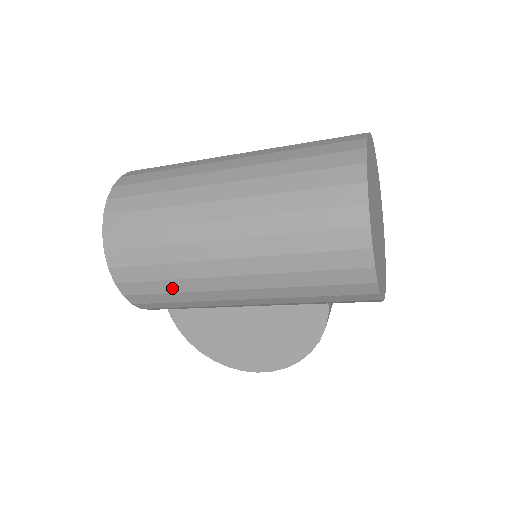
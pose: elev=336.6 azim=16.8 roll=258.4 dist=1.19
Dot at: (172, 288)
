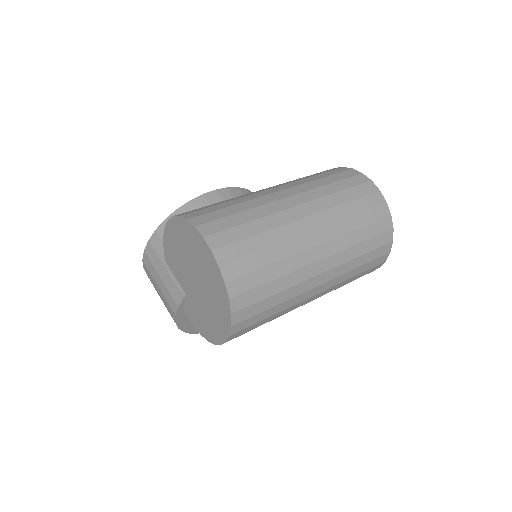
Dot at: occluded
